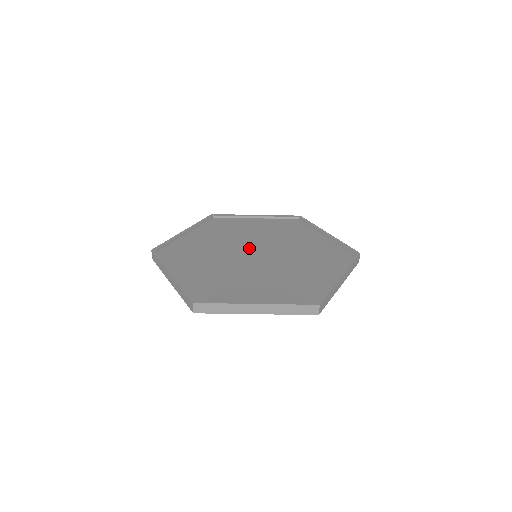
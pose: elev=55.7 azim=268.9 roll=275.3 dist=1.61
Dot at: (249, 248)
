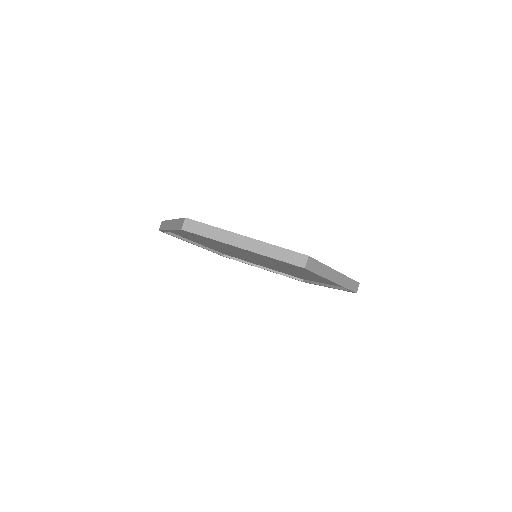
Dot at: occluded
